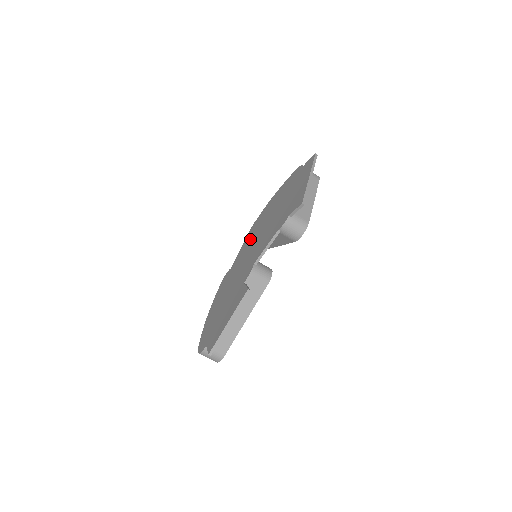
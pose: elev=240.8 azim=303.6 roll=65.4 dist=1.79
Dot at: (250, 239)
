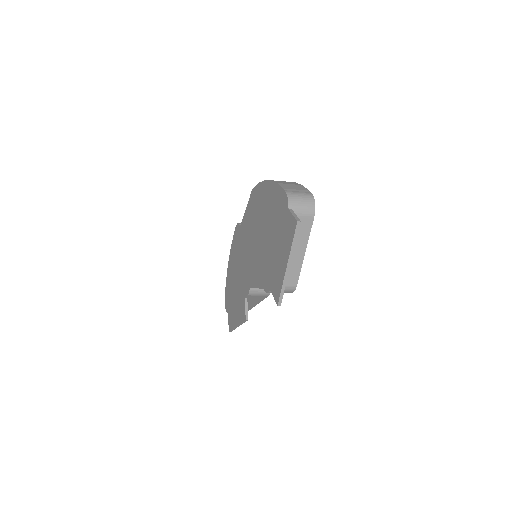
Dot at: (250, 219)
